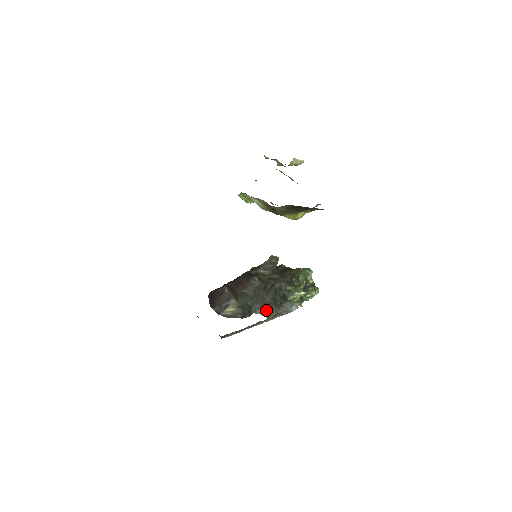
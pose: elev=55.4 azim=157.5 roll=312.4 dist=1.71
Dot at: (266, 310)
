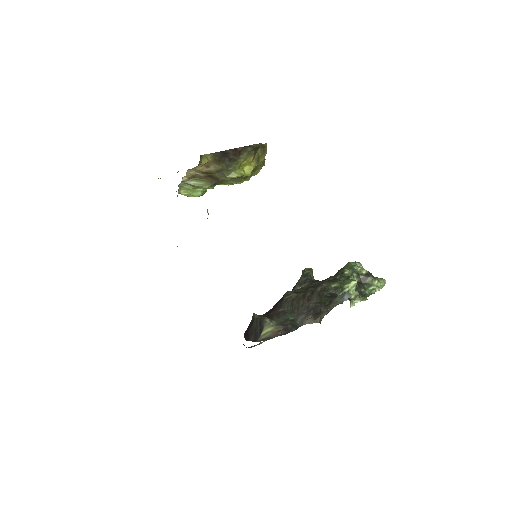
Dot at: occluded
